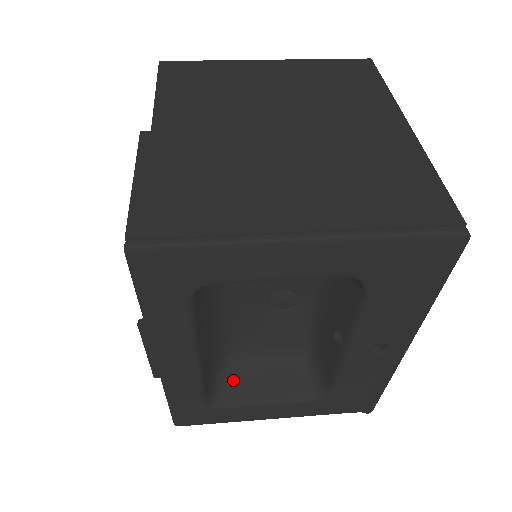
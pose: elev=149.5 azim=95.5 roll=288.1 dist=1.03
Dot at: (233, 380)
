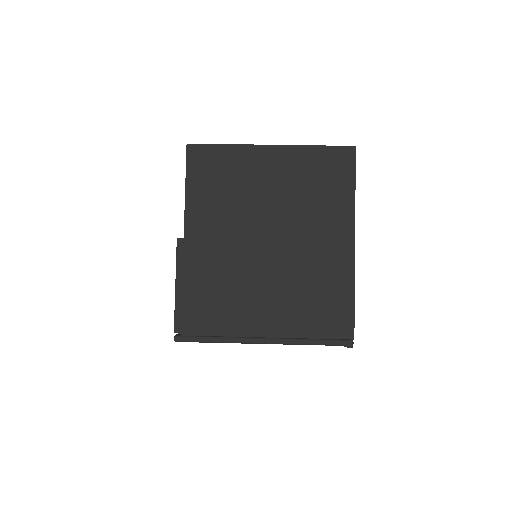
Dot at: occluded
